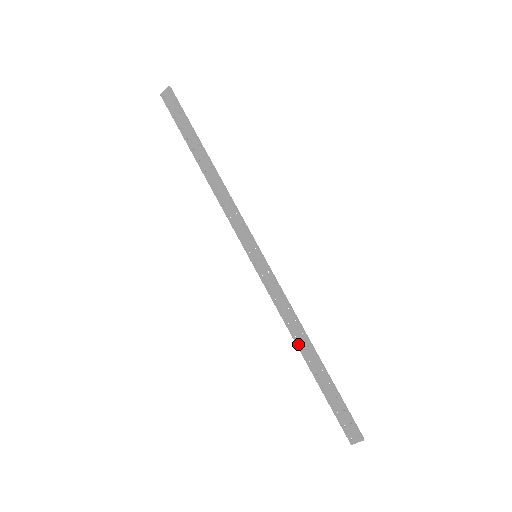
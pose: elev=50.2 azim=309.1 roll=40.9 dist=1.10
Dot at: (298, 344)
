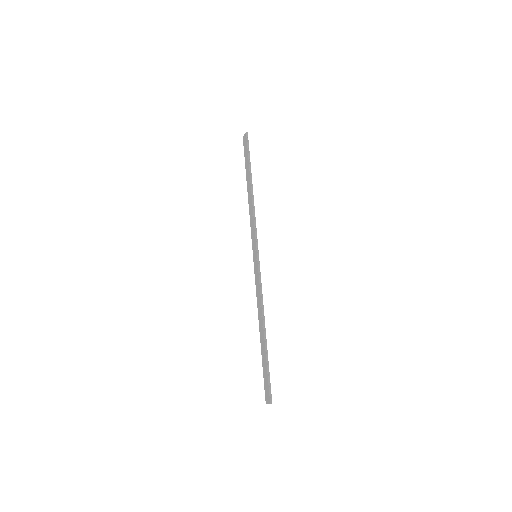
Dot at: (259, 323)
